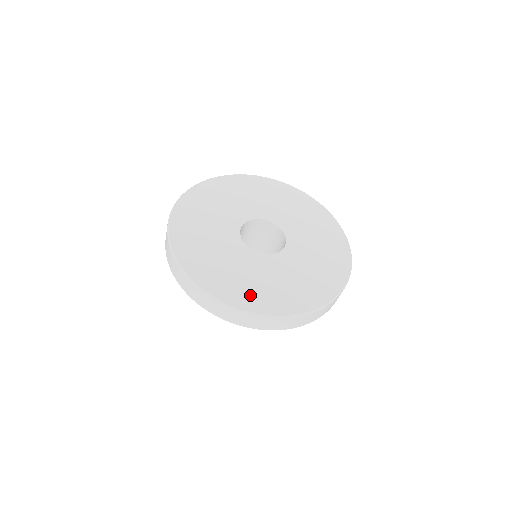
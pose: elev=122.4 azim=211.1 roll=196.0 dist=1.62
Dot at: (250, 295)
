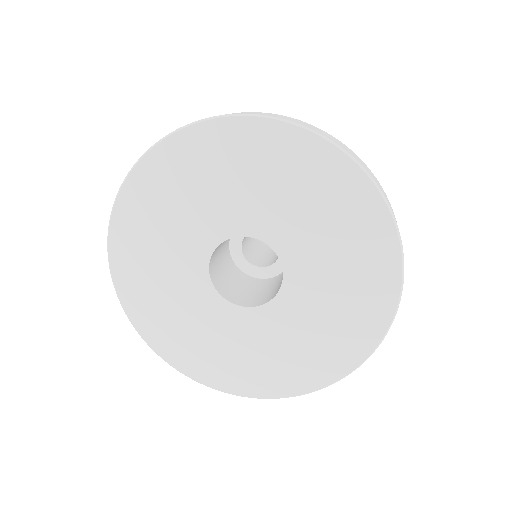
Dot at: (146, 305)
